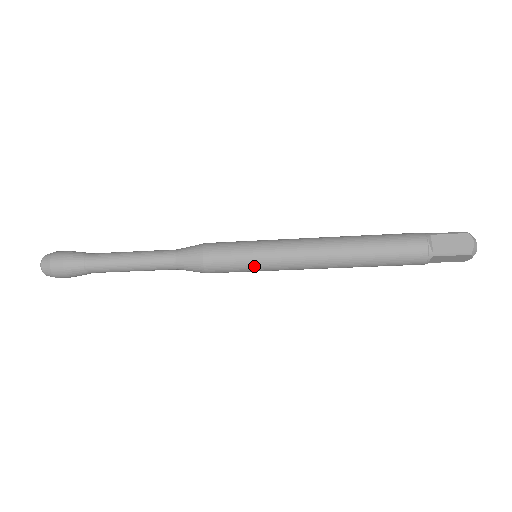
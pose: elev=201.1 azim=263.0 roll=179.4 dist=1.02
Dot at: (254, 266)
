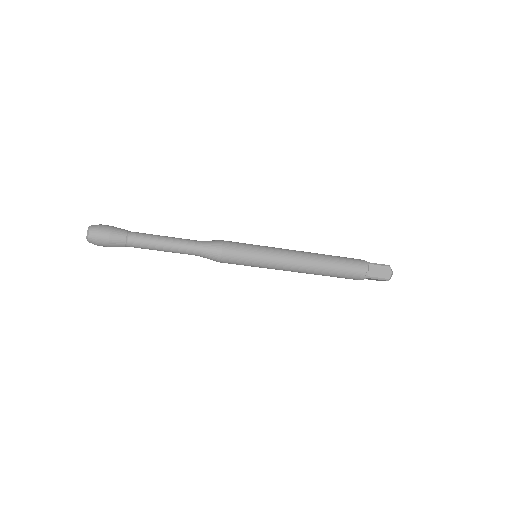
Dot at: (255, 265)
